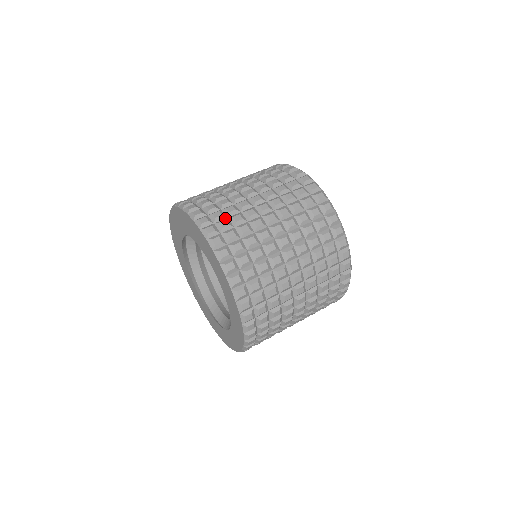
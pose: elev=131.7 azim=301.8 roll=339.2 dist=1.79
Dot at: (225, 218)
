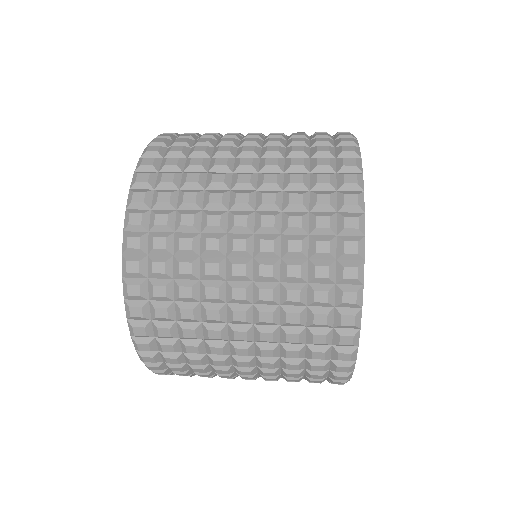
Dot at: (179, 171)
